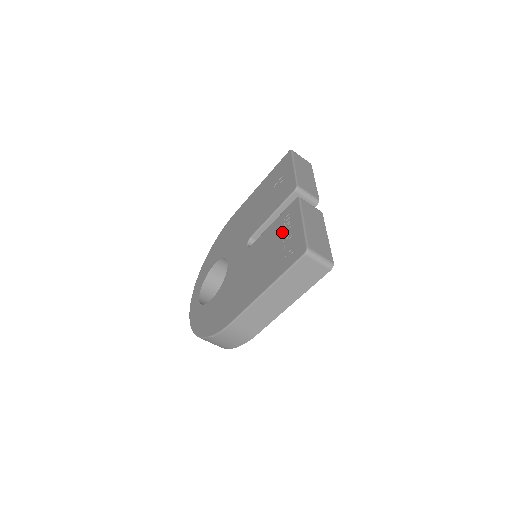
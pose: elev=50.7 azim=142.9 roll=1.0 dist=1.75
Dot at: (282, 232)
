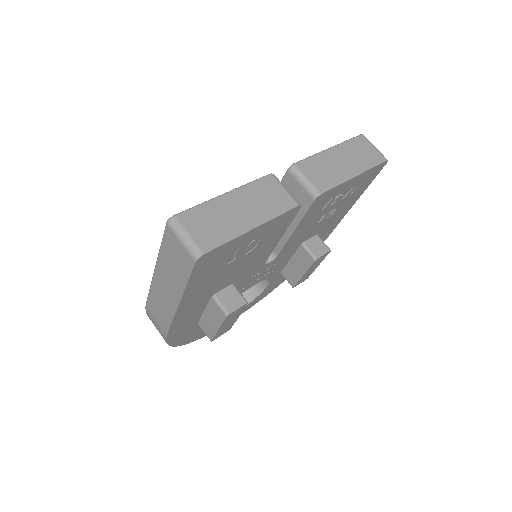
Dot at: occluded
